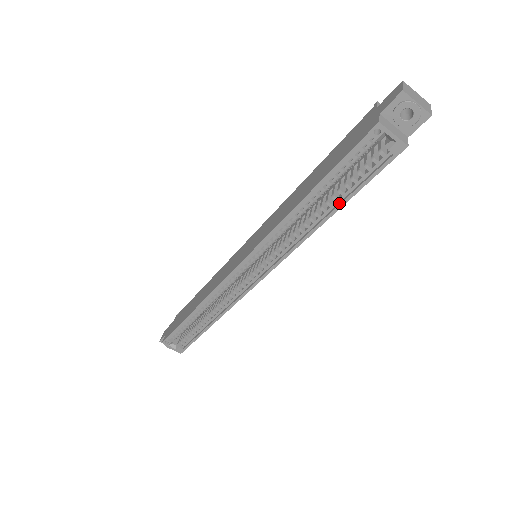
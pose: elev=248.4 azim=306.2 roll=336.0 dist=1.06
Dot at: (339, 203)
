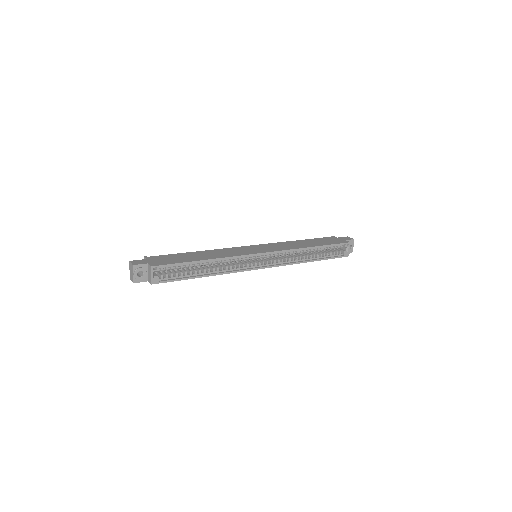
Dot at: (318, 259)
